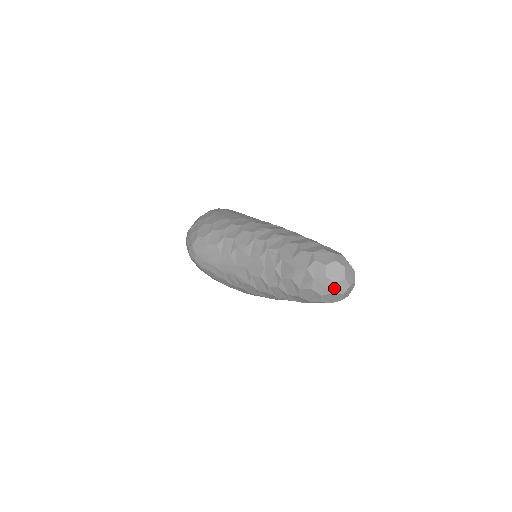
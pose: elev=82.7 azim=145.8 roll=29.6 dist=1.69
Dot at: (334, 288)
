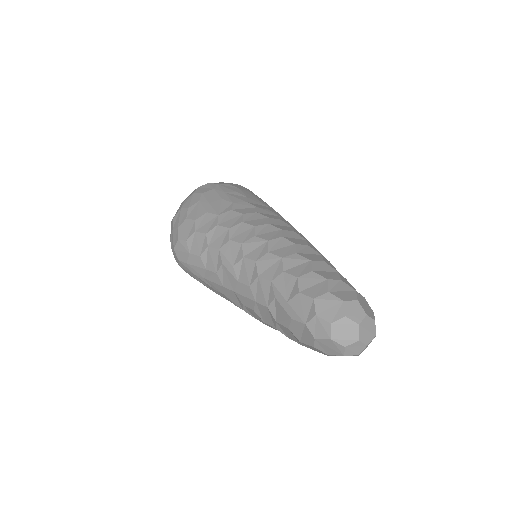
Dot at: (344, 351)
